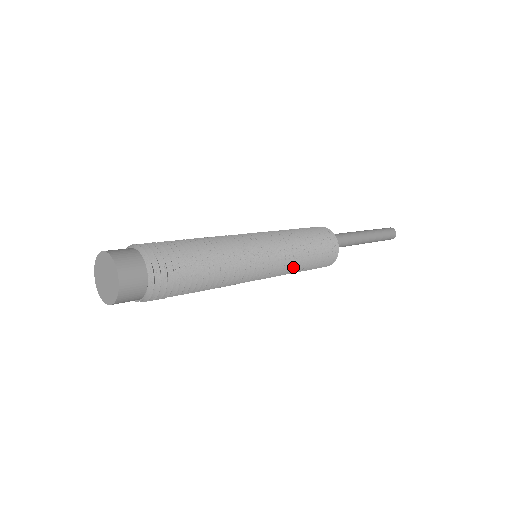
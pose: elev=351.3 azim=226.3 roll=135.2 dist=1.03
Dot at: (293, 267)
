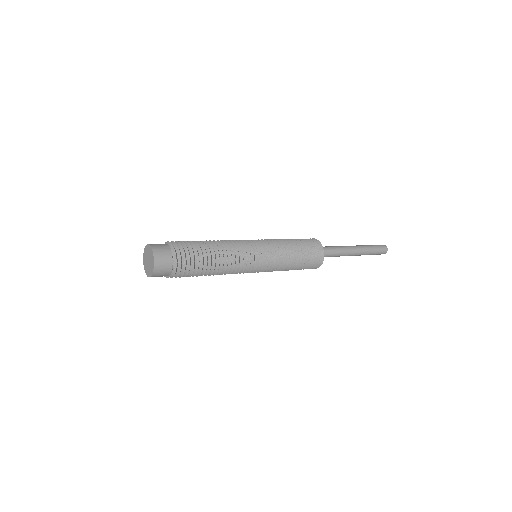
Dot at: (285, 259)
